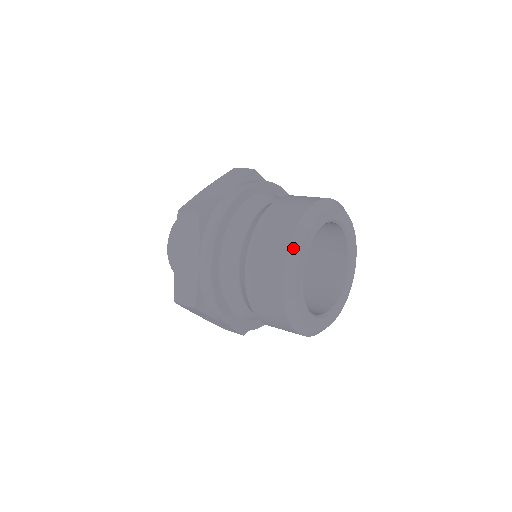
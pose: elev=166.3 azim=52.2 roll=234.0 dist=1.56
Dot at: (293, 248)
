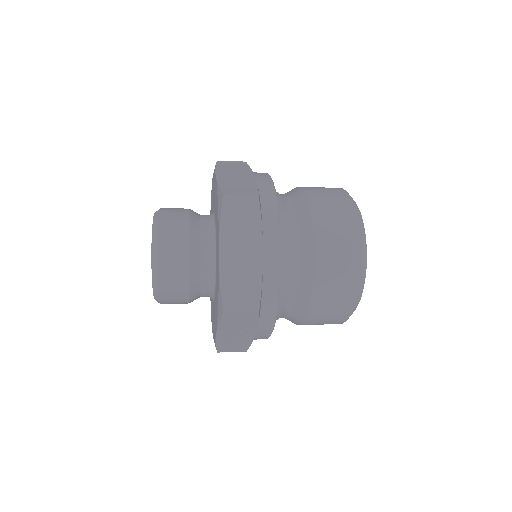
Dot at: (361, 226)
